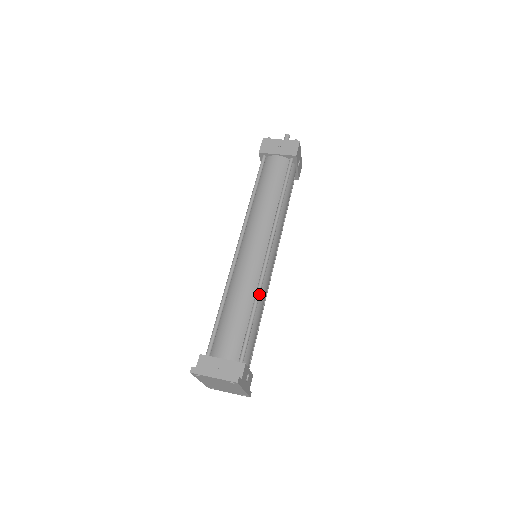
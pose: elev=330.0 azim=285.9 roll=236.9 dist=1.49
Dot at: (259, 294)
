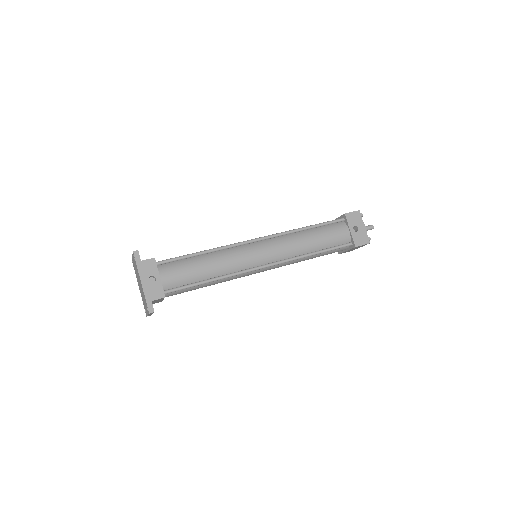
Dot at: (217, 248)
